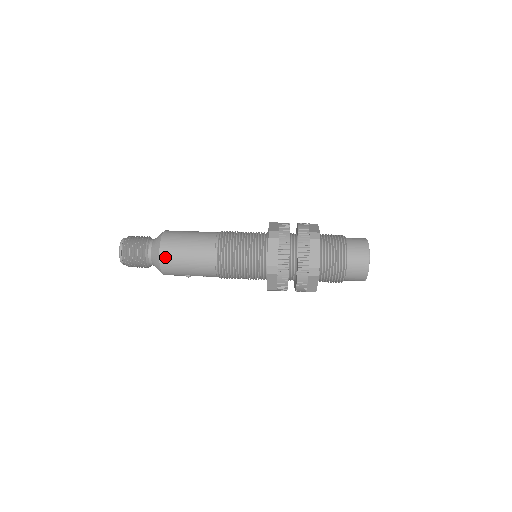
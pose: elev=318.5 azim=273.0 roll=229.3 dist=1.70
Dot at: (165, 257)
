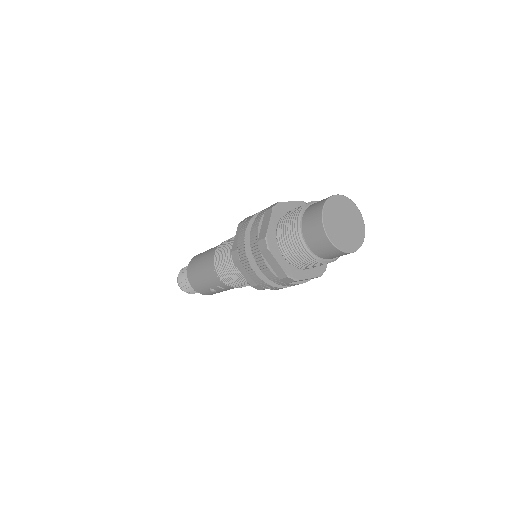
Dot at: (189, 271)
